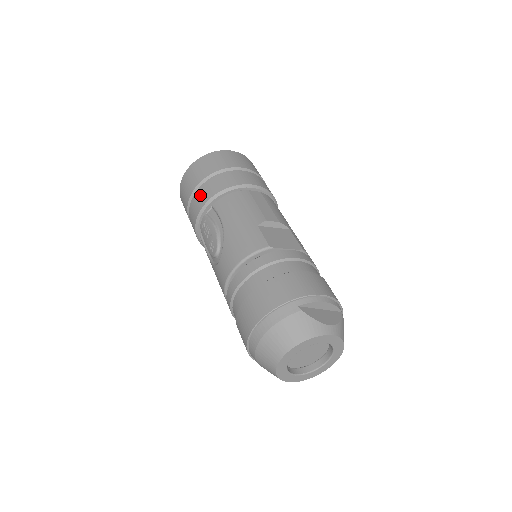
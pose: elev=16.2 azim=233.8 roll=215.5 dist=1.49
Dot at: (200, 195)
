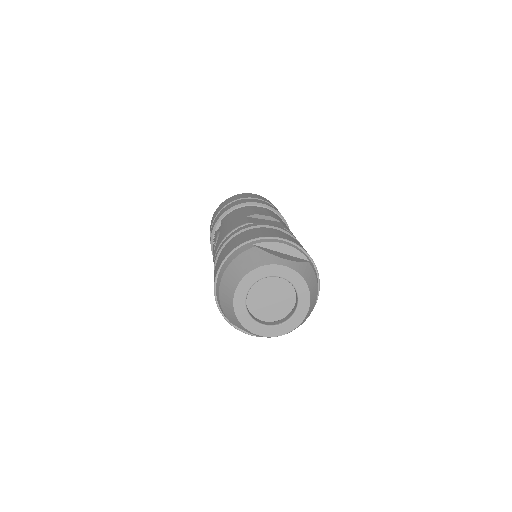
Dot at: (215, 220)
